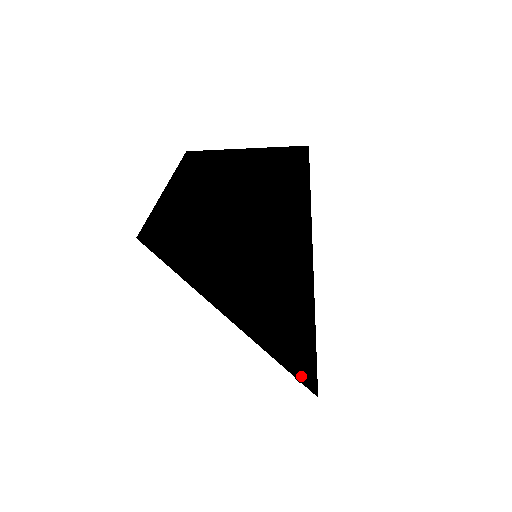
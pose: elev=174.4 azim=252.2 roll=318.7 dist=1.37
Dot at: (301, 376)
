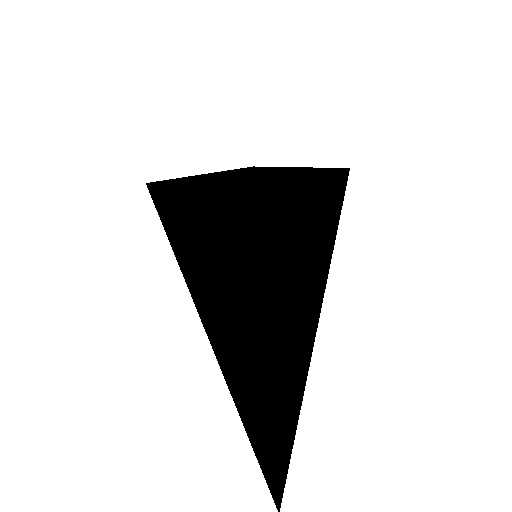
Dot at: (261, 449)
